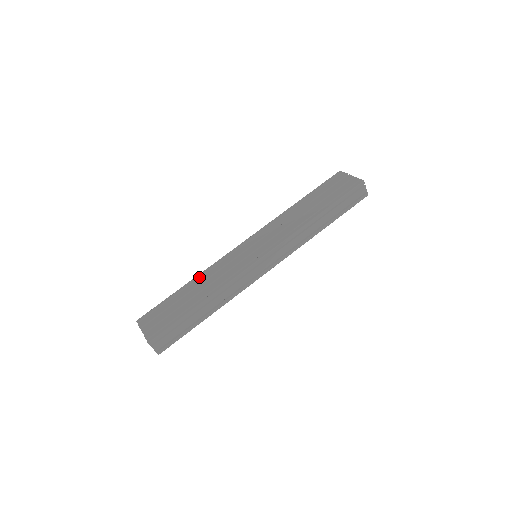
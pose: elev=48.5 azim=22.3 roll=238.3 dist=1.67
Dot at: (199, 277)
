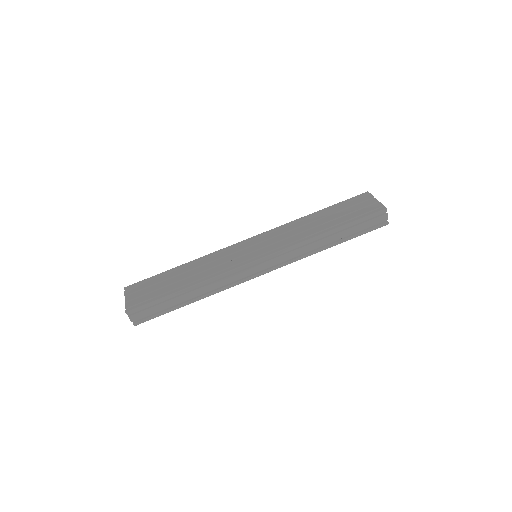
Dot at: (195, 262)
